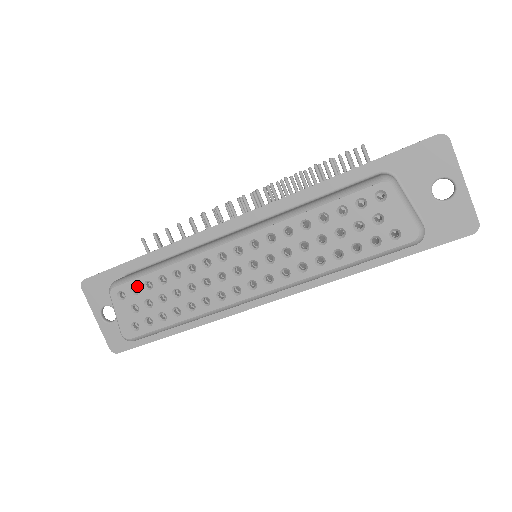
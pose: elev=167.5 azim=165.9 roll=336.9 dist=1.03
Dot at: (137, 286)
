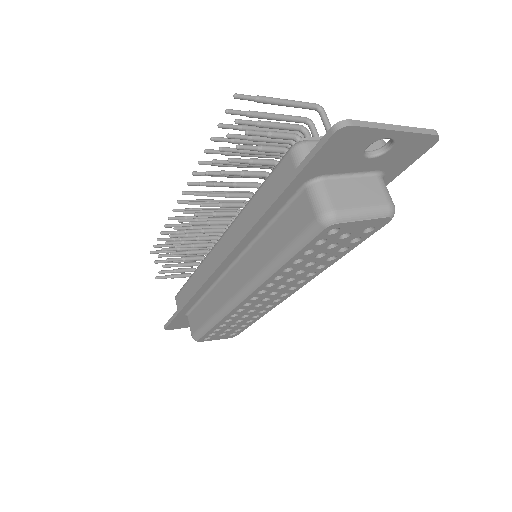
Dot at: occluded
